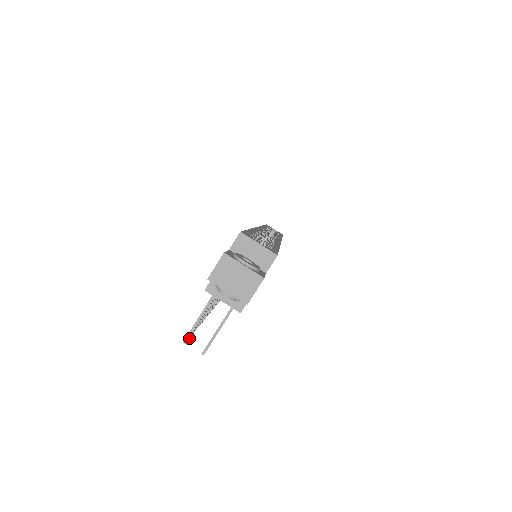
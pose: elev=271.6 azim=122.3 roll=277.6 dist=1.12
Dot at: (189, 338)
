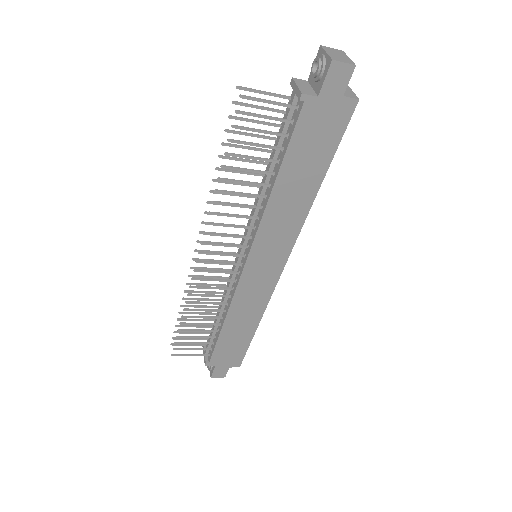
Dot at: (234, 102)
